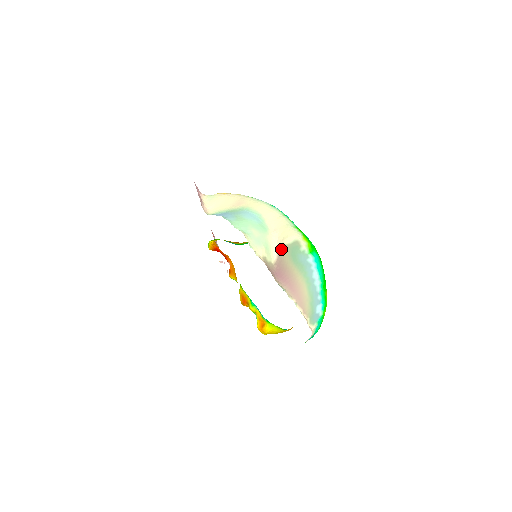
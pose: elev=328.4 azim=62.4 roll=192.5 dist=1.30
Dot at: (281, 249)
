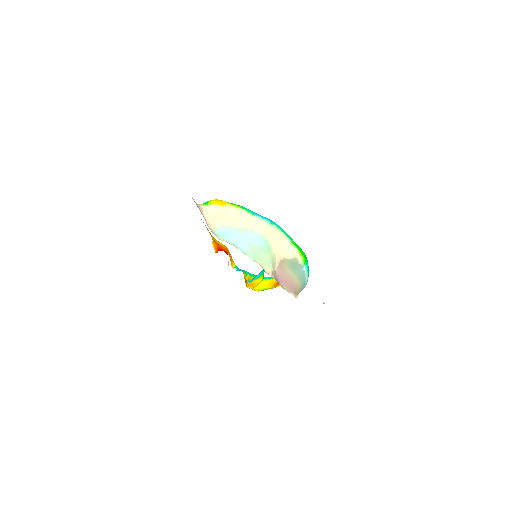
Dot at: (282, 261)
